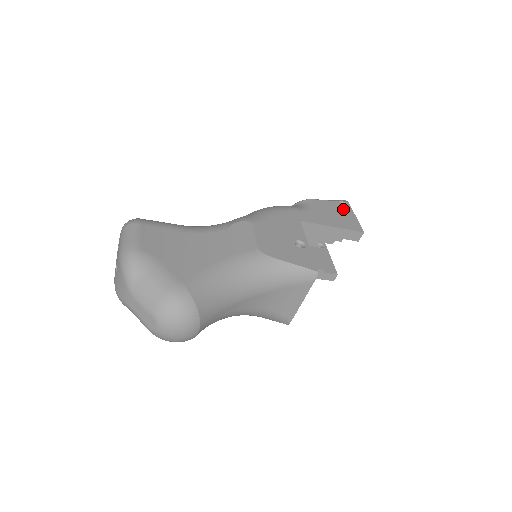
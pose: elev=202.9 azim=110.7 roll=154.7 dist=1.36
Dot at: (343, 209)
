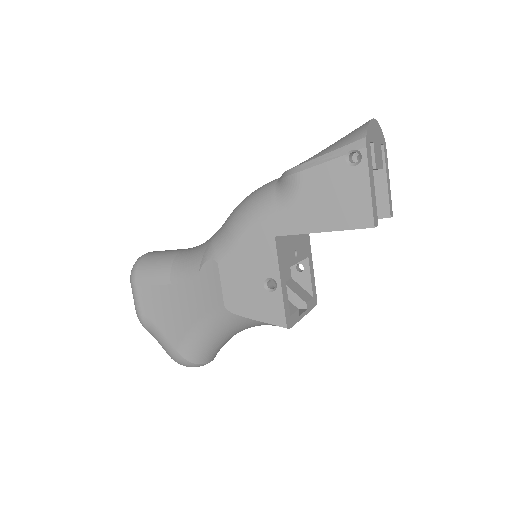
Dot at: (349, 176)
